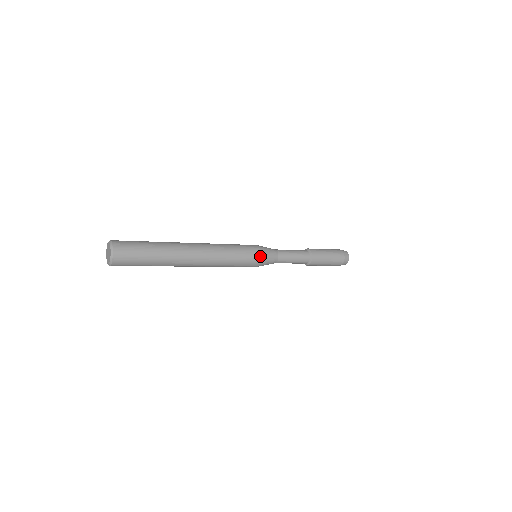
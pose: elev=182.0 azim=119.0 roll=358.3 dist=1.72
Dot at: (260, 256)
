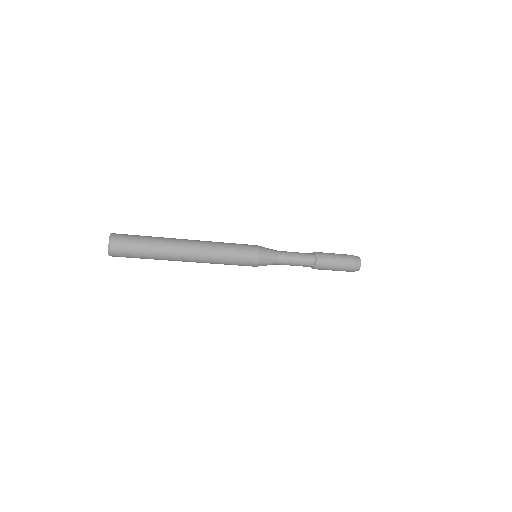
Dot at: (256, 262)
